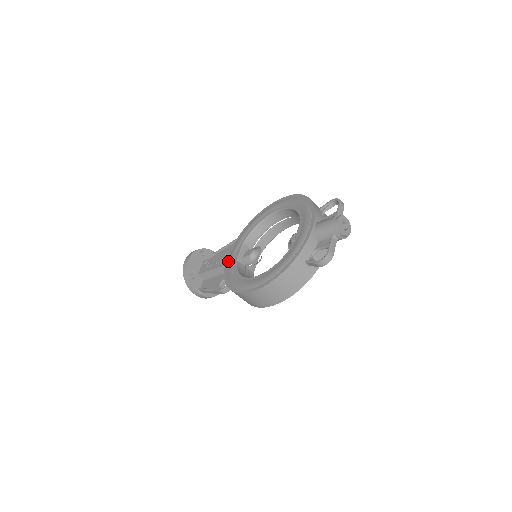
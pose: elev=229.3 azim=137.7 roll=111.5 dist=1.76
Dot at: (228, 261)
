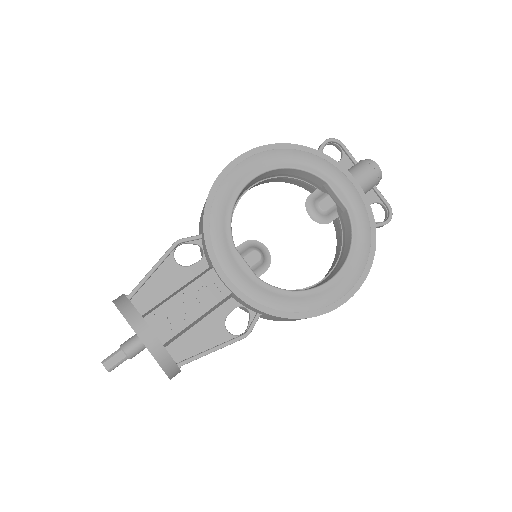
Dot at: (238, 287)
